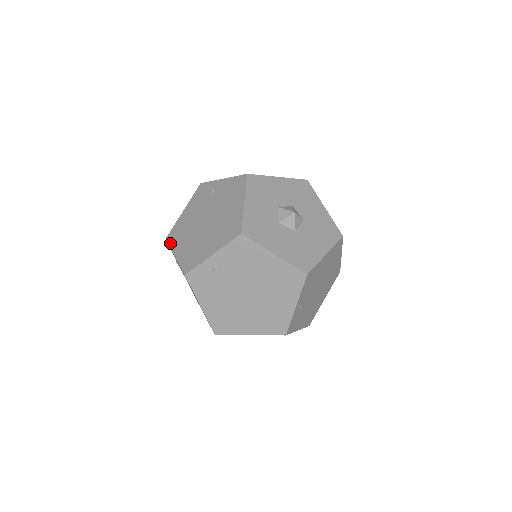
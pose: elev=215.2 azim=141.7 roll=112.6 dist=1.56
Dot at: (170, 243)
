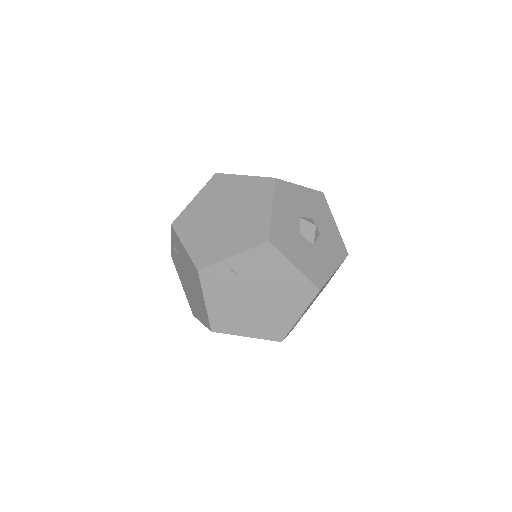
Dot at: occluded
